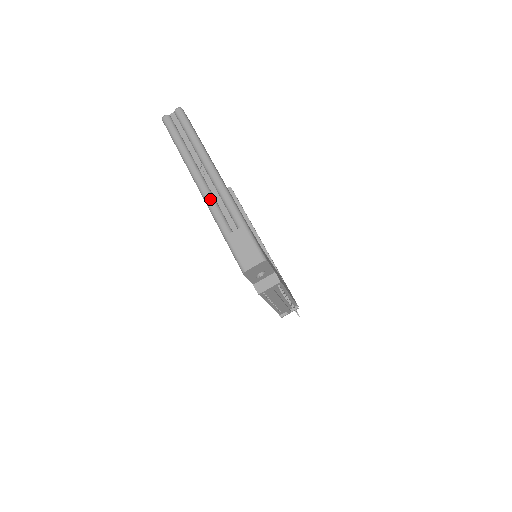
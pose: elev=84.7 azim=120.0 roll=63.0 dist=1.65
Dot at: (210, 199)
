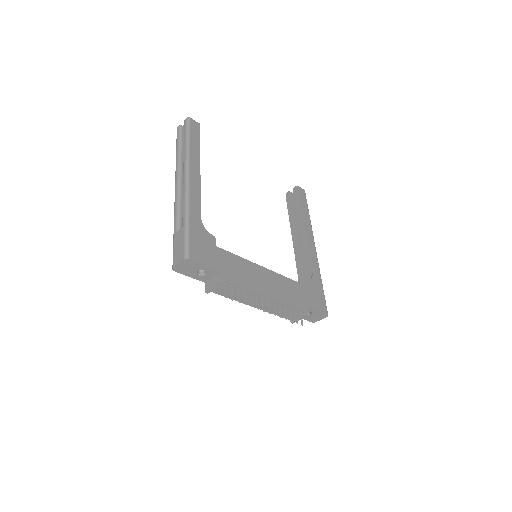
Dot at: (176, 200)
